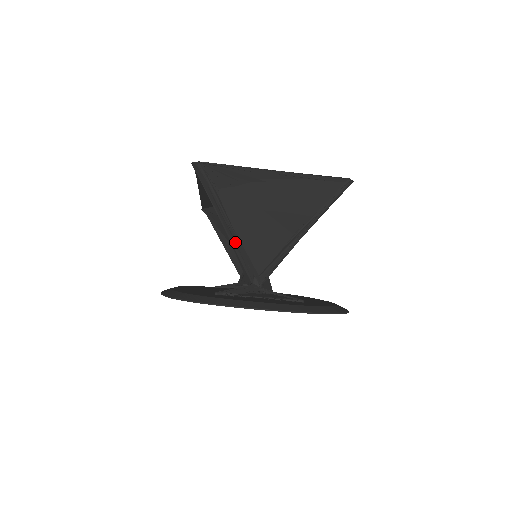
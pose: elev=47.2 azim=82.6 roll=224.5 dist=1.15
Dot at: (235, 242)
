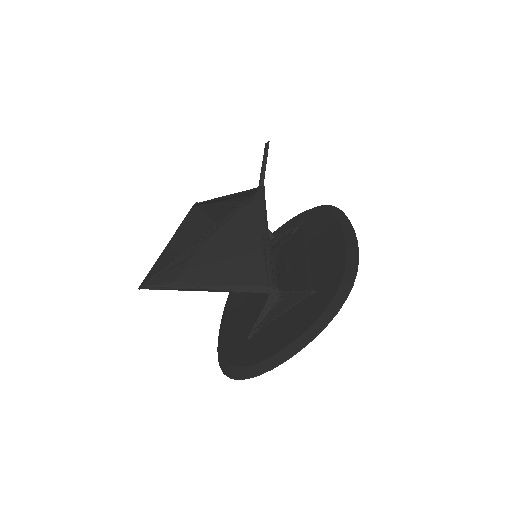
Dot at: (227, 289)
